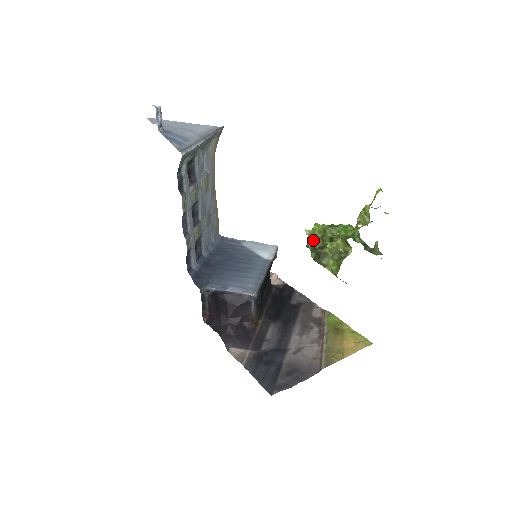
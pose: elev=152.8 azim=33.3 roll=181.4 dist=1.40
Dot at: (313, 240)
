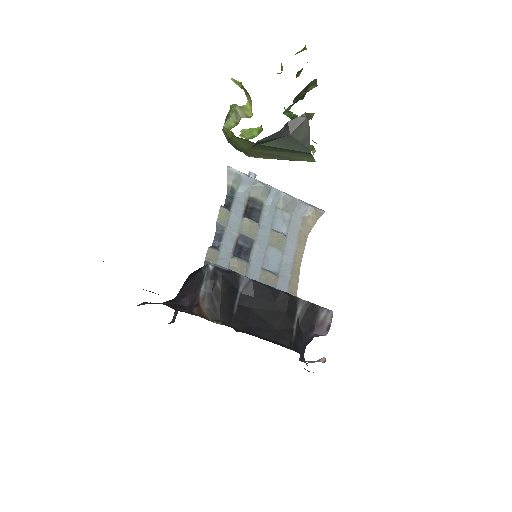
Dot at: (247, 139)
